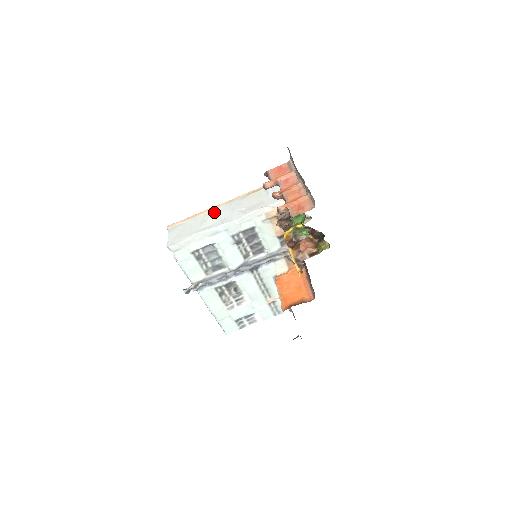
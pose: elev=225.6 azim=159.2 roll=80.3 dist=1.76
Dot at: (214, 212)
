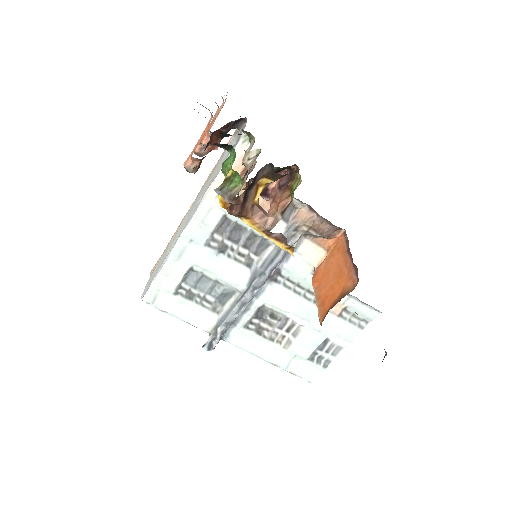
Dot at: (181, 224)
